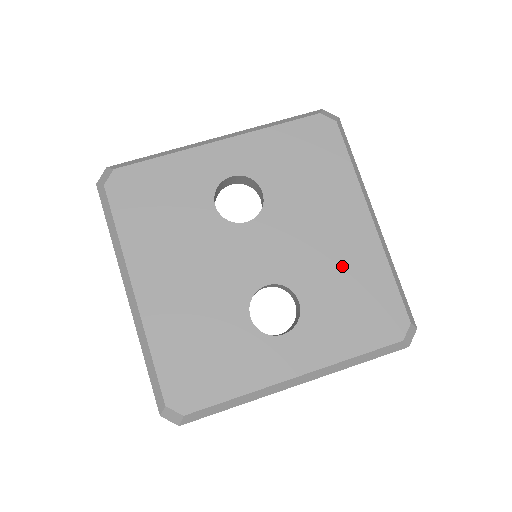
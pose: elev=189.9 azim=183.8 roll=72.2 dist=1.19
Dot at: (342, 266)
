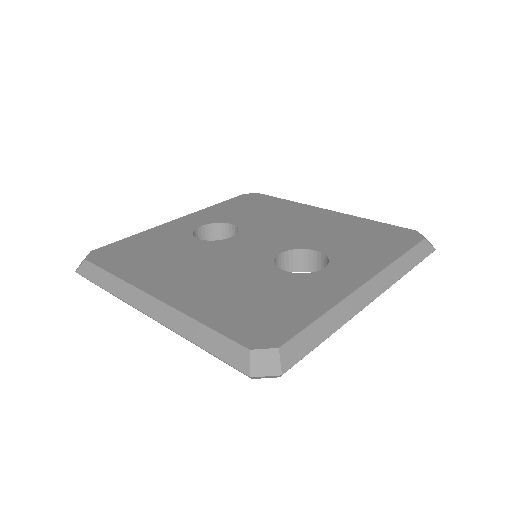
Dot at: (331, 229)
